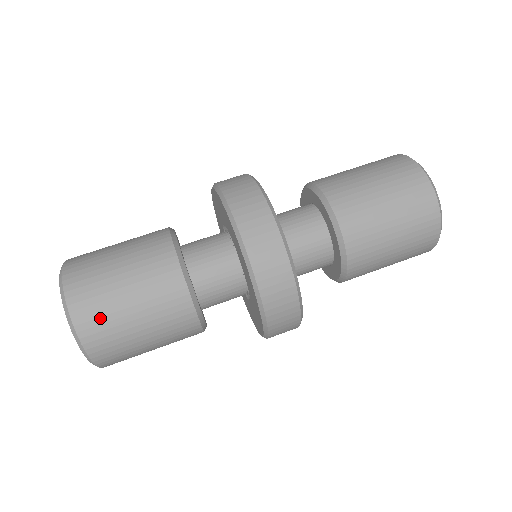
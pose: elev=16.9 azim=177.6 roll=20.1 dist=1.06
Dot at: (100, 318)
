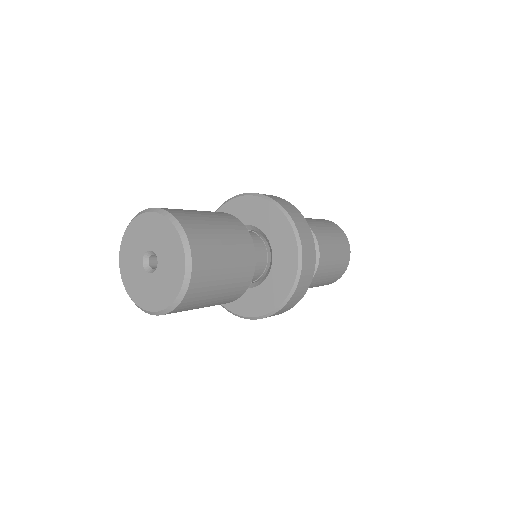
Dot at: (208, 270)
